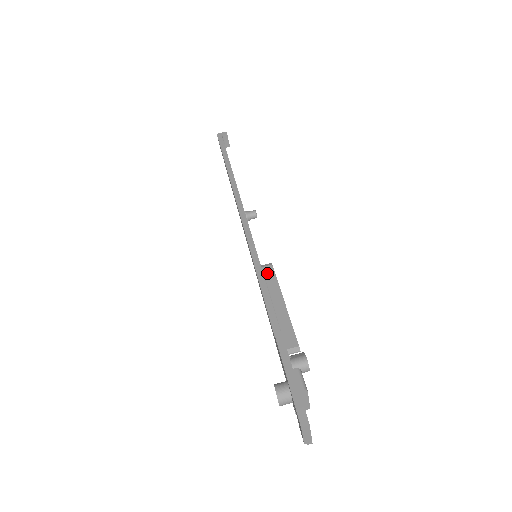
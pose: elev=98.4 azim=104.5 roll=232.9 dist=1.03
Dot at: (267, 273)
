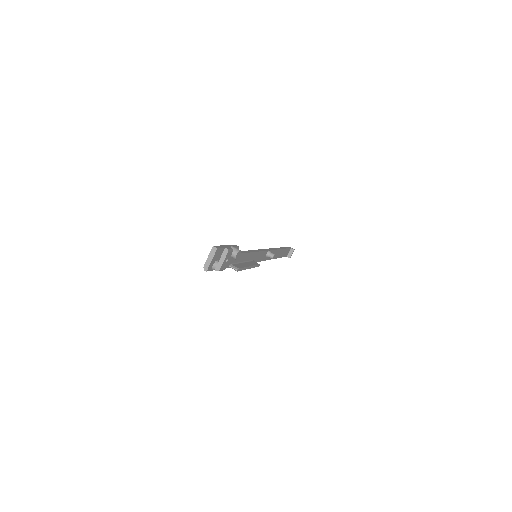
Dot at: (254, 262)
